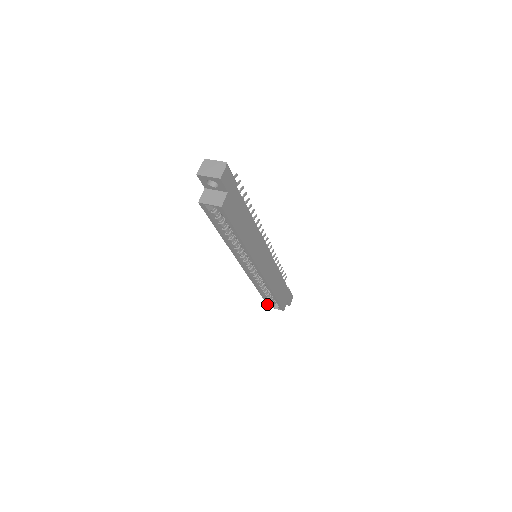
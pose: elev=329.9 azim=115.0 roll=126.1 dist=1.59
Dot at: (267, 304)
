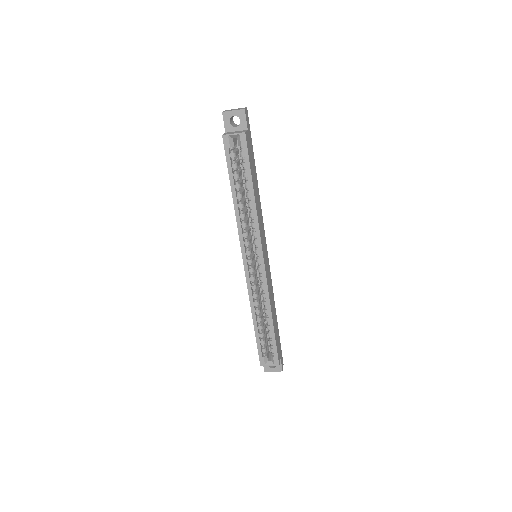
Dot at: (259, 358)
